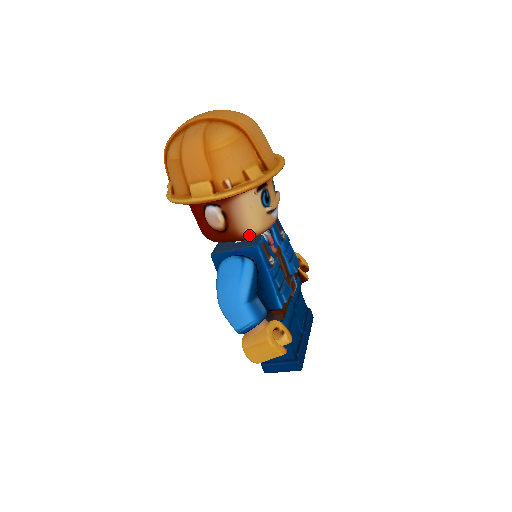
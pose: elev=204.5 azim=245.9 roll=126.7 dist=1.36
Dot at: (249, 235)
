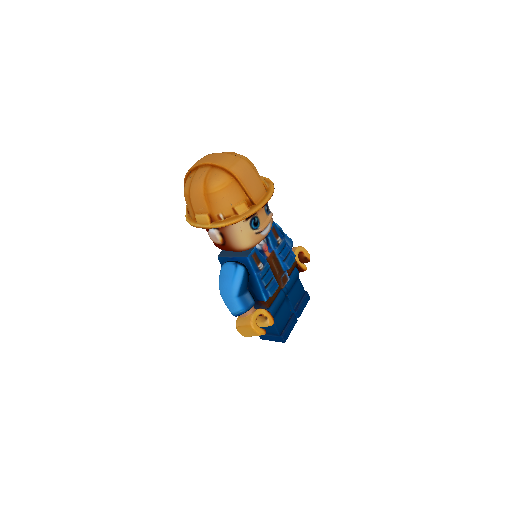
Dot at: (241, 249)
